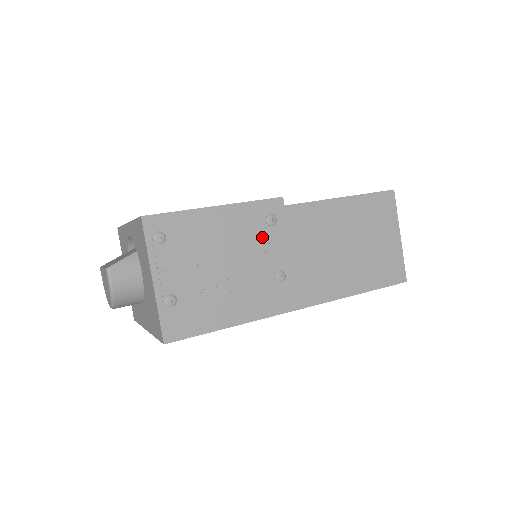
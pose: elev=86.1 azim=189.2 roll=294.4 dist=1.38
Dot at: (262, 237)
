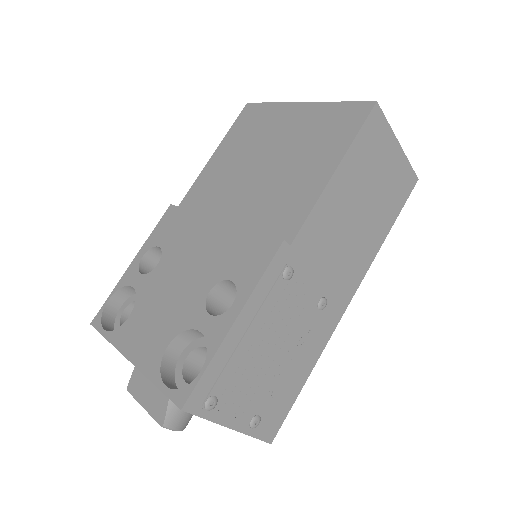
Dot at: (289, 295)
